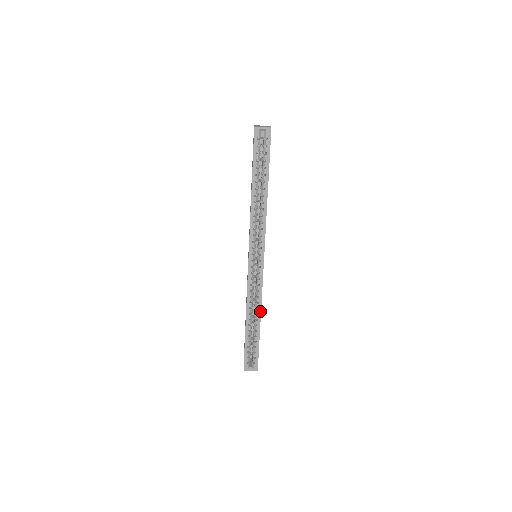
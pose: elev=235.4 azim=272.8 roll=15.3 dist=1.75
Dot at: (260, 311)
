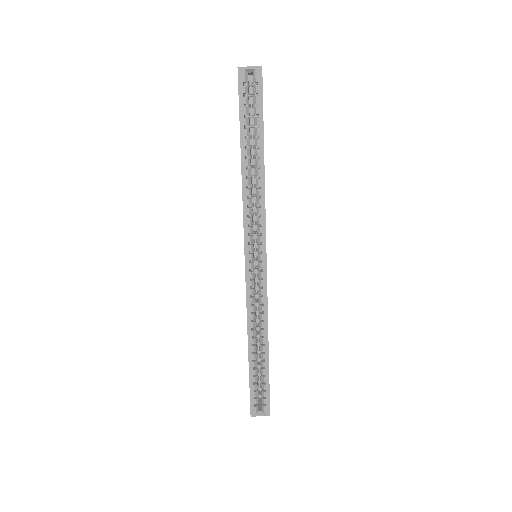
Dot at: (267, 332)
